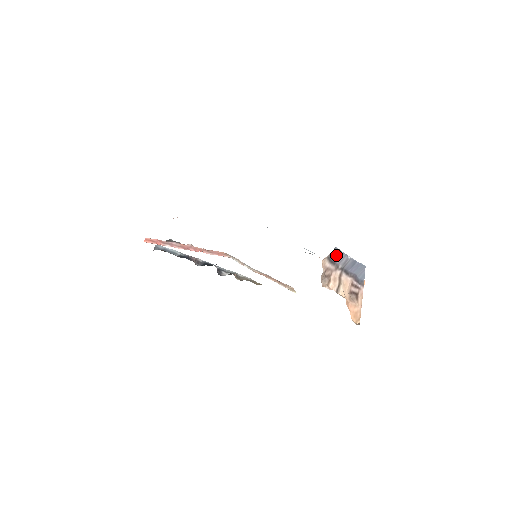
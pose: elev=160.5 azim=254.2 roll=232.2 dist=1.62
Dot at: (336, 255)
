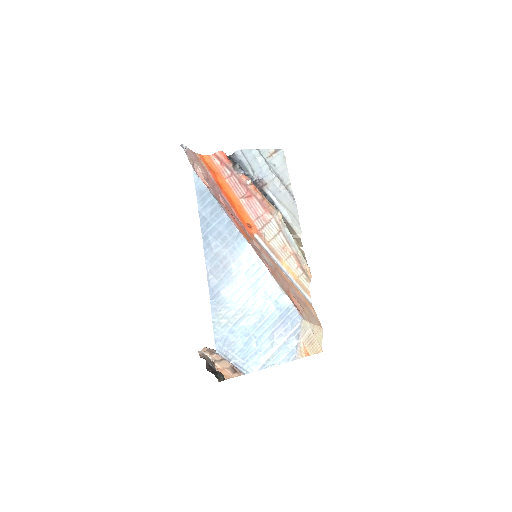
Dot at: (220, 354)
